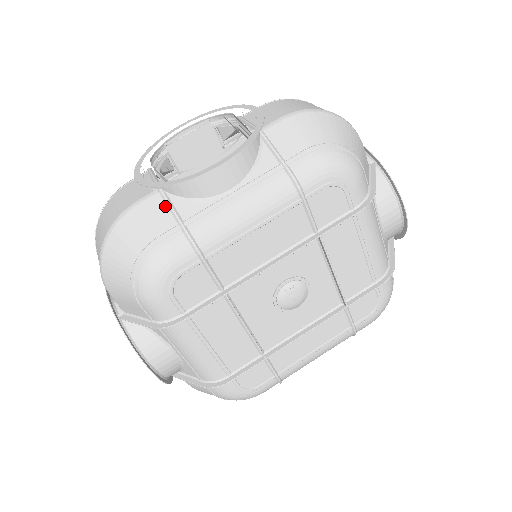
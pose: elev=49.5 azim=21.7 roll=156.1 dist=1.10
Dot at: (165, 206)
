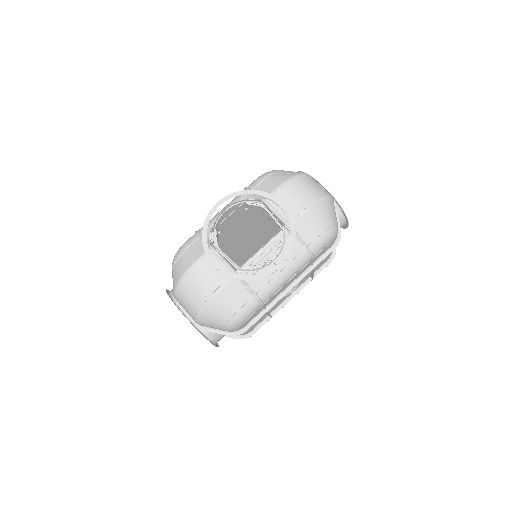
Dot at: (241, 284)
